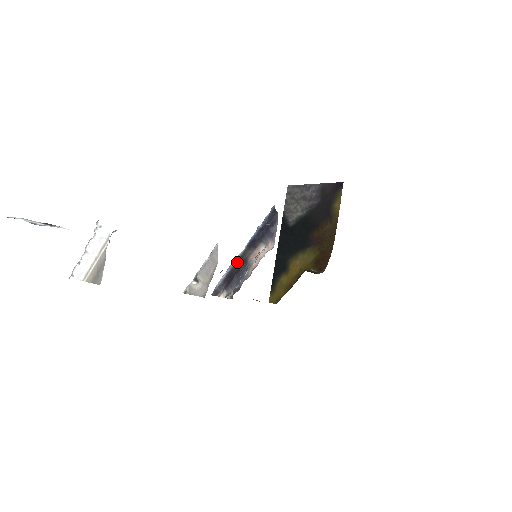
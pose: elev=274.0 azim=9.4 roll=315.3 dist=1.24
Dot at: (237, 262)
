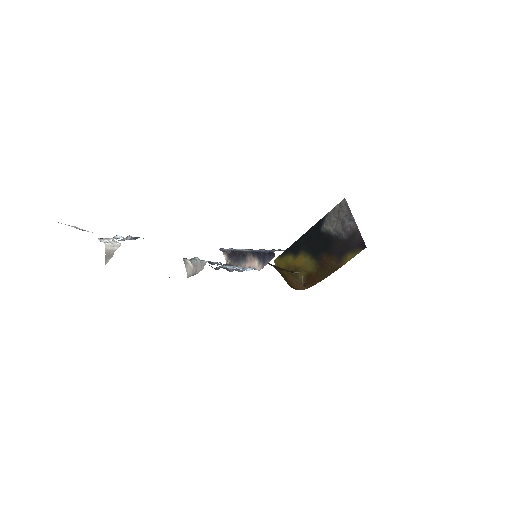
Dot at: (240, 251)
